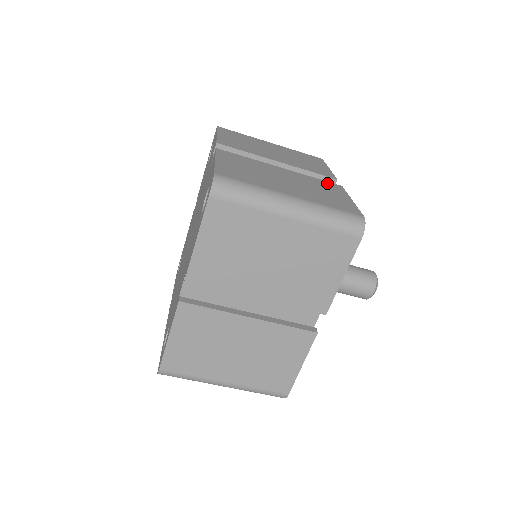
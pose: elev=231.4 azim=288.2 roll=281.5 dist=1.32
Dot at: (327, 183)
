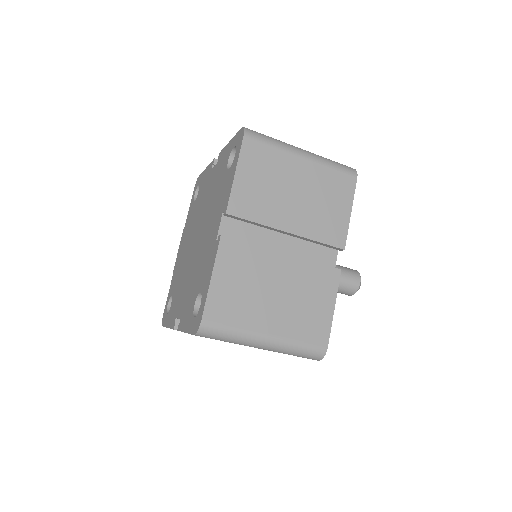
Dot at: (325, 272)
